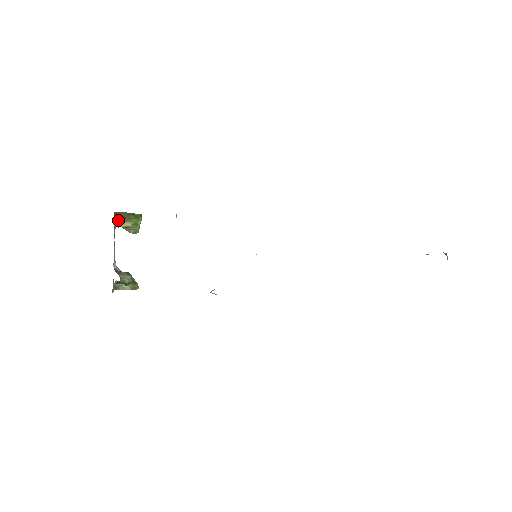
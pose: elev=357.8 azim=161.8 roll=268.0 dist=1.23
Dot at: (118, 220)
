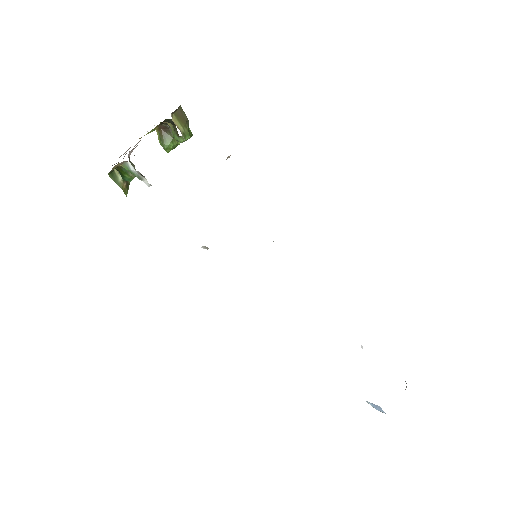
Dot at: (176, 116)
